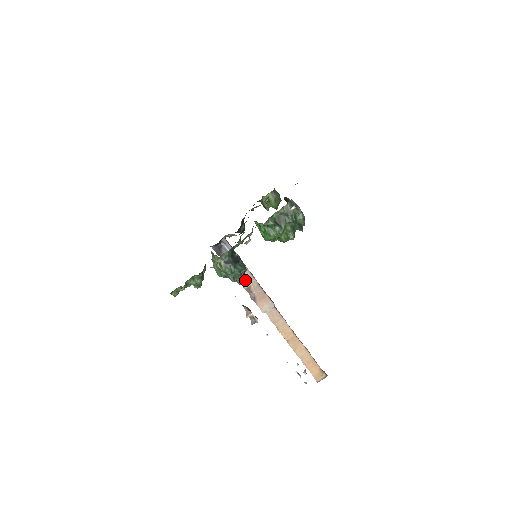
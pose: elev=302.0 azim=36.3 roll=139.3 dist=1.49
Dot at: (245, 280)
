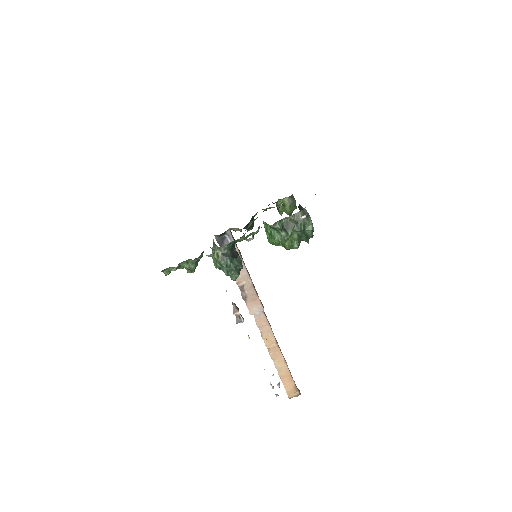
Dot at: (240, 277)
